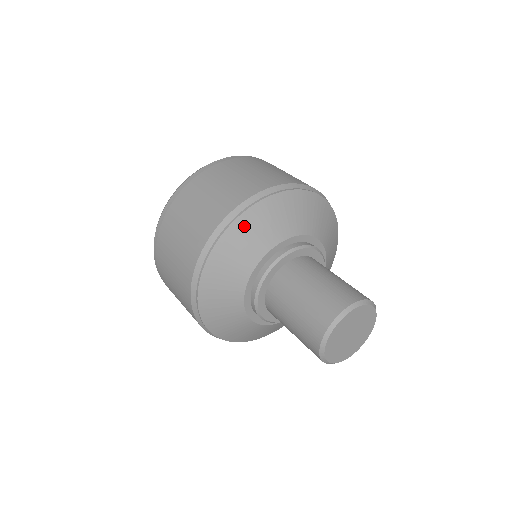
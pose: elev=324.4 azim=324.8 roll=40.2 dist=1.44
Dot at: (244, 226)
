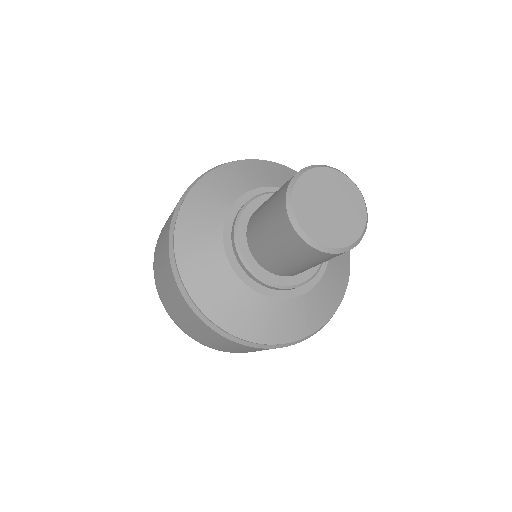
Dot at: (263, 166)
